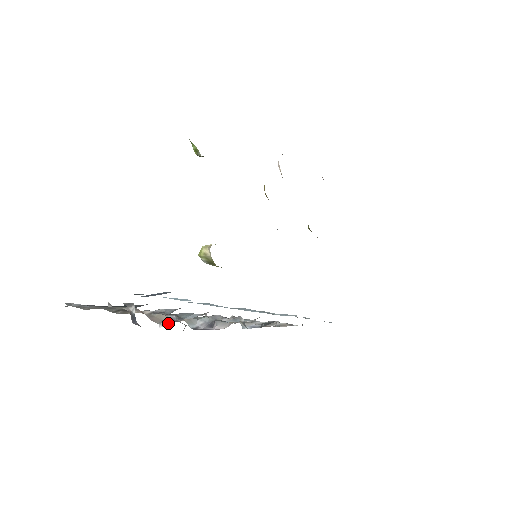
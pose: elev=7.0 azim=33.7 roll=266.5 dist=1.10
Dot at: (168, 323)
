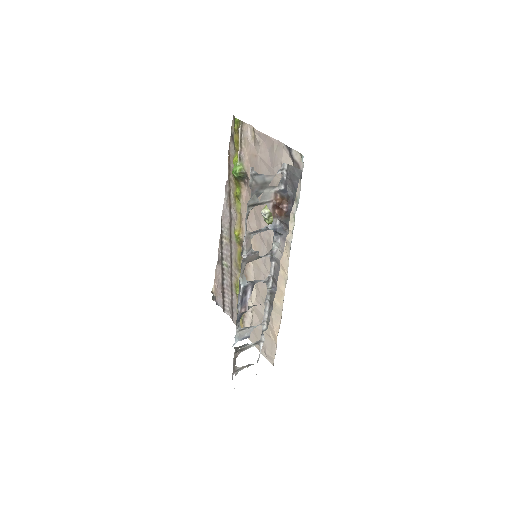
Dot at: (250, 255)
